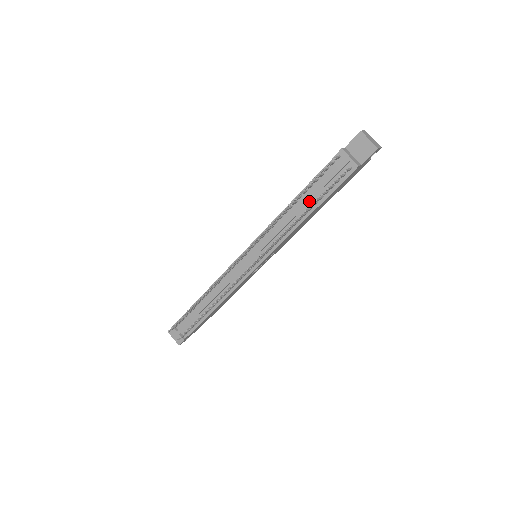
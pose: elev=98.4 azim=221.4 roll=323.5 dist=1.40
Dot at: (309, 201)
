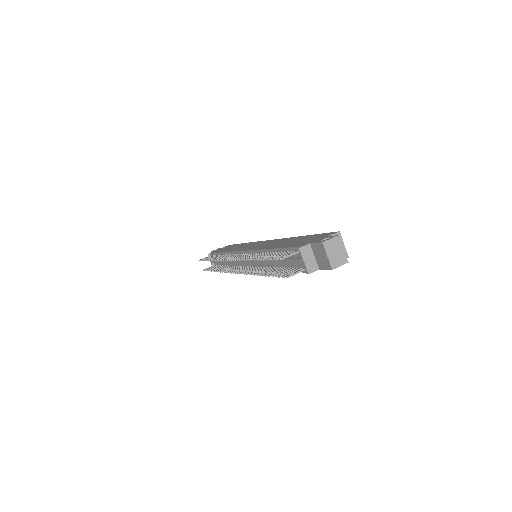
Dot at: occluded
